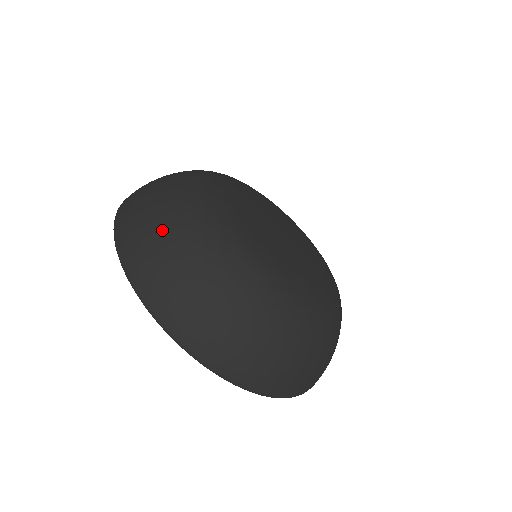
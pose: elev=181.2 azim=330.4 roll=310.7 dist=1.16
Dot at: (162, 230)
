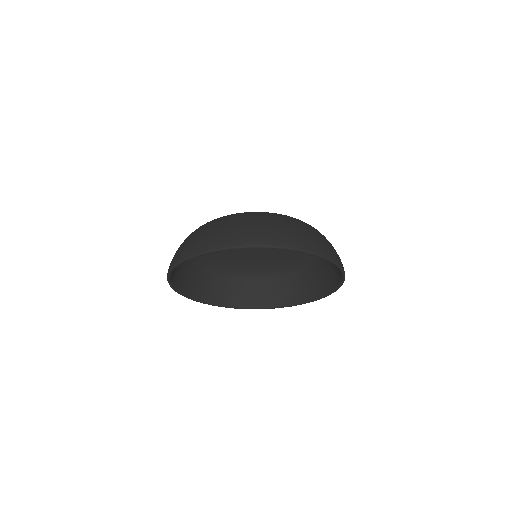
Dot at: occluded
